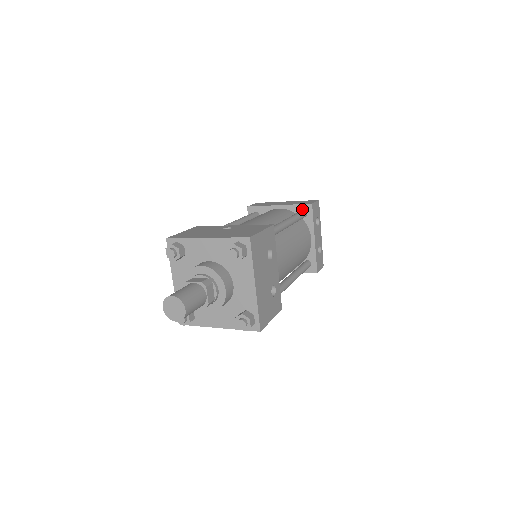
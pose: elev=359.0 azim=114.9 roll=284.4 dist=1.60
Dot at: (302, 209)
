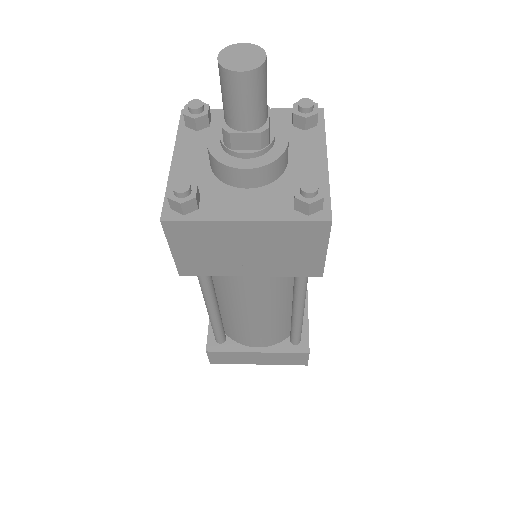
Dot at: occluded
